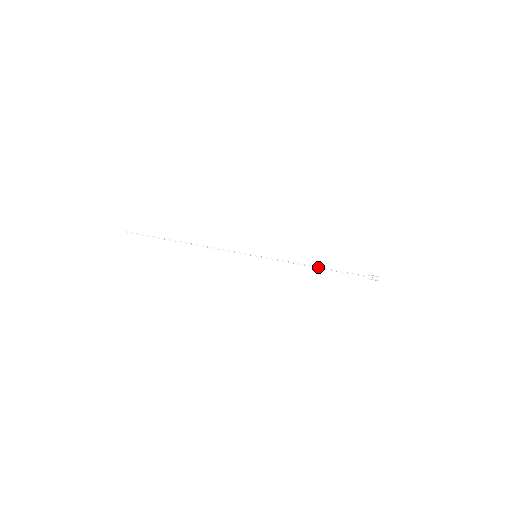
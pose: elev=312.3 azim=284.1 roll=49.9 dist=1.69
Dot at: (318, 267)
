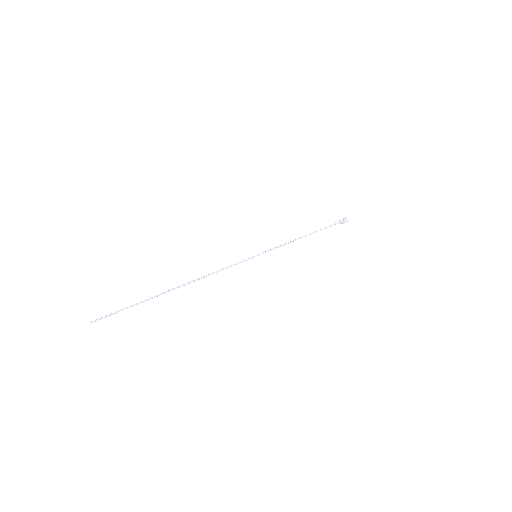
Dot at: (307, 235)
